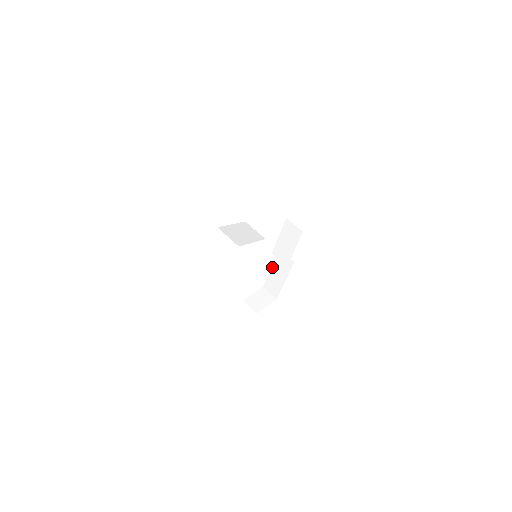
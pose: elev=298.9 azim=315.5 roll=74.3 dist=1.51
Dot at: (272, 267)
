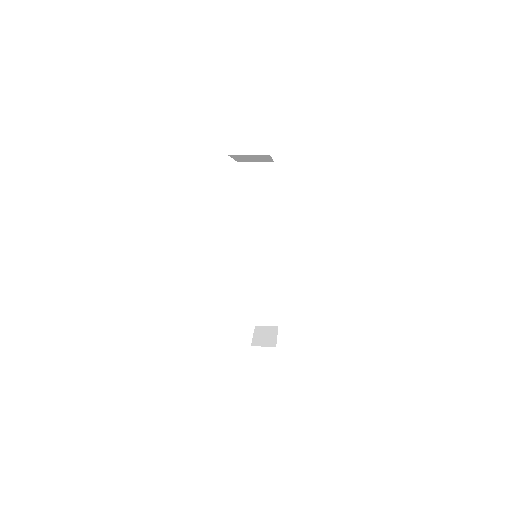
Dot at: (255, 292)
